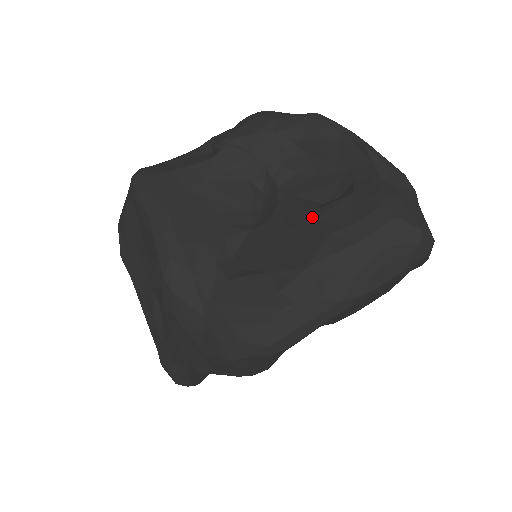
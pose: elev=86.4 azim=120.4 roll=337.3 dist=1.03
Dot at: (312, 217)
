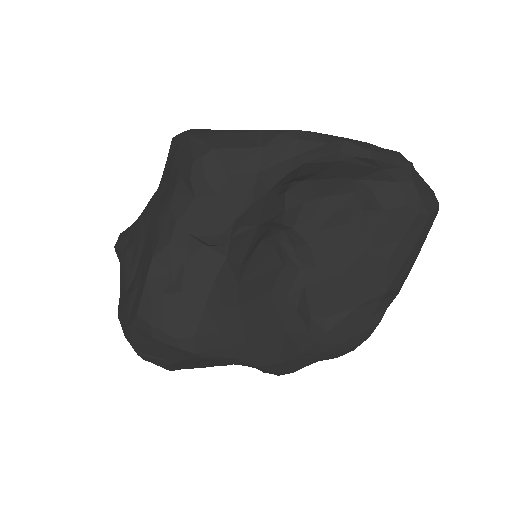
Dot at: (362, 249)
